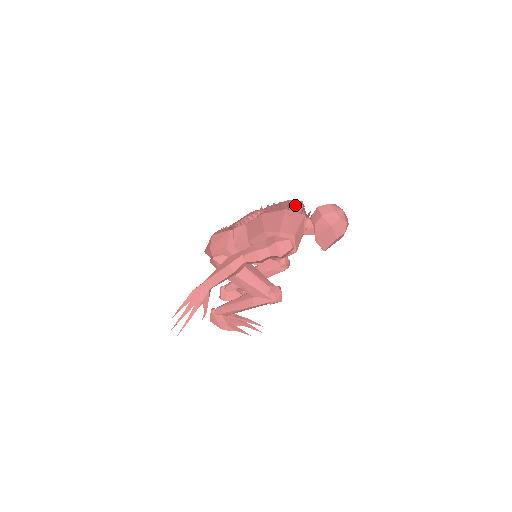
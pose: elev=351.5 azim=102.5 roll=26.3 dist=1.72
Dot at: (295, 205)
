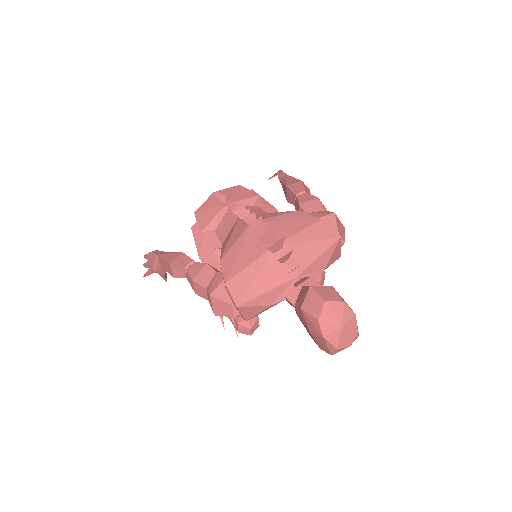
Dot at: (310, 242)
